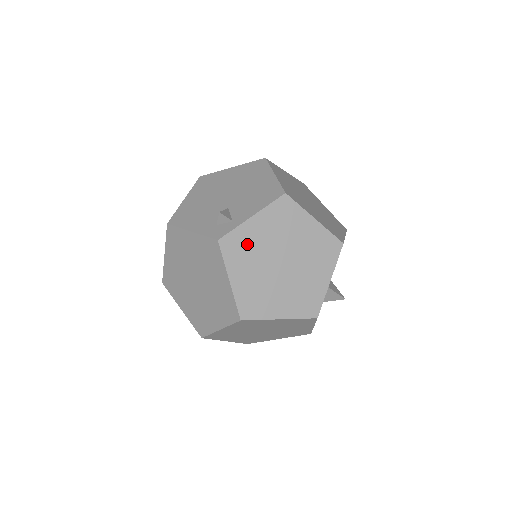
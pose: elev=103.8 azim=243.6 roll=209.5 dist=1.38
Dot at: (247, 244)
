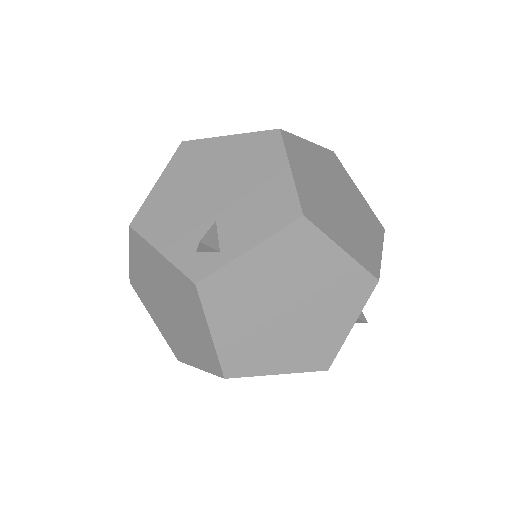
Dot at: (239, 287)
